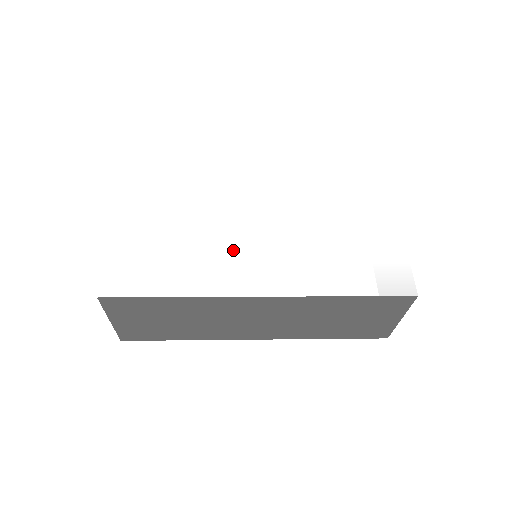
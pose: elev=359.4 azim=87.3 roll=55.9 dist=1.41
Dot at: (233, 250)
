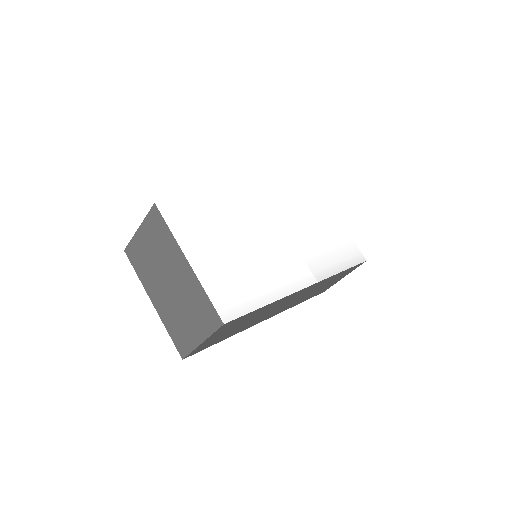
Dot at: (275, 257)
